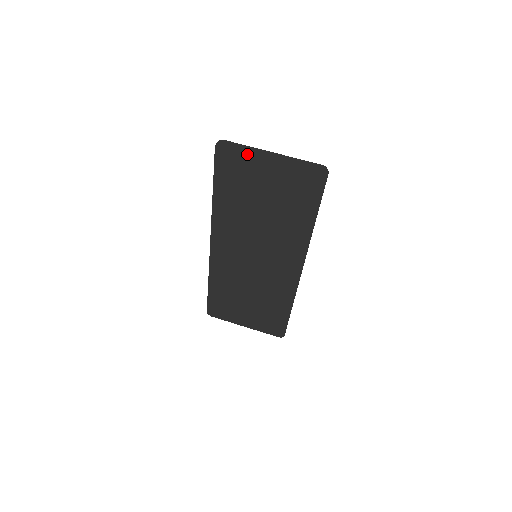
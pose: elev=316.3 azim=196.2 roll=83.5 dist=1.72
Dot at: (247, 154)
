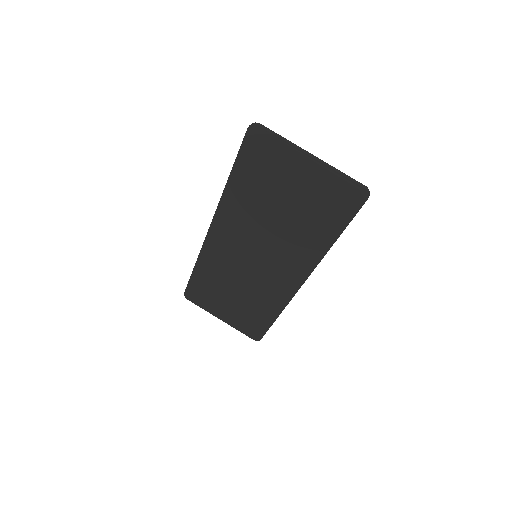
Dot at: (282, 148)
